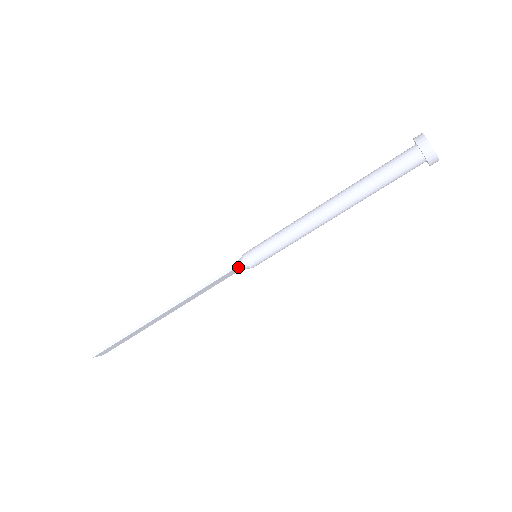
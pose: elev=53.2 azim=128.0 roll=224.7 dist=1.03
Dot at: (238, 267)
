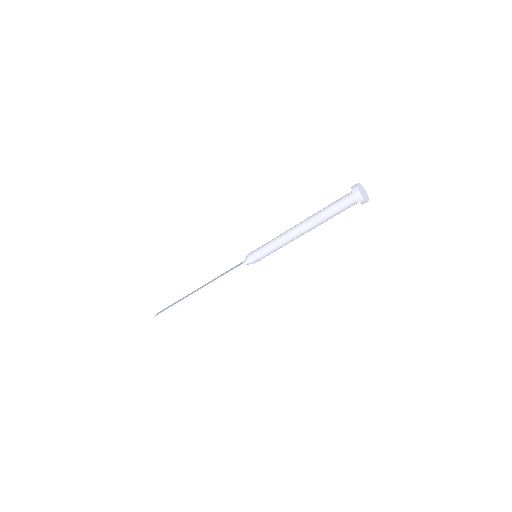
Dot at: occluded
